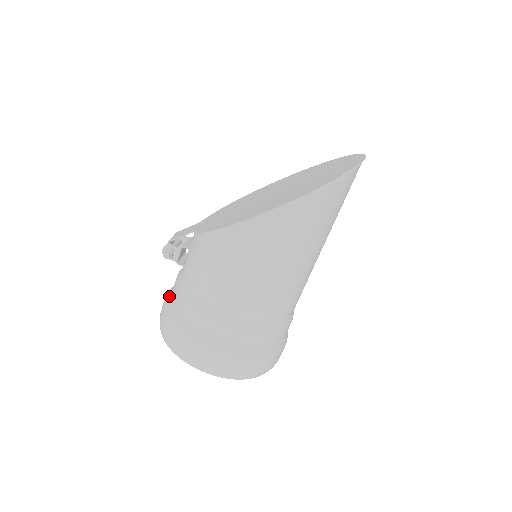
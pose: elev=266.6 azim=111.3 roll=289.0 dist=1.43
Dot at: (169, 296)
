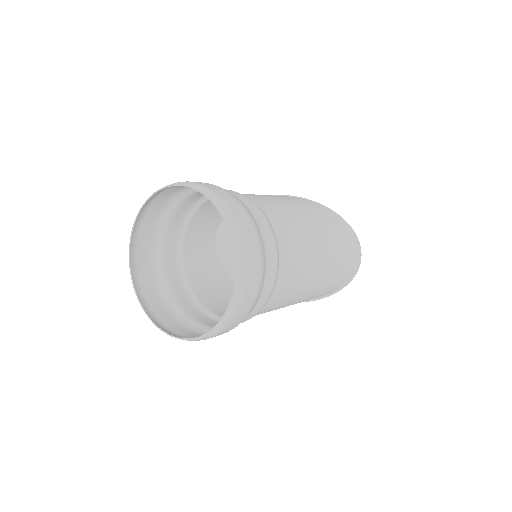
Dot at: (167, 217)
